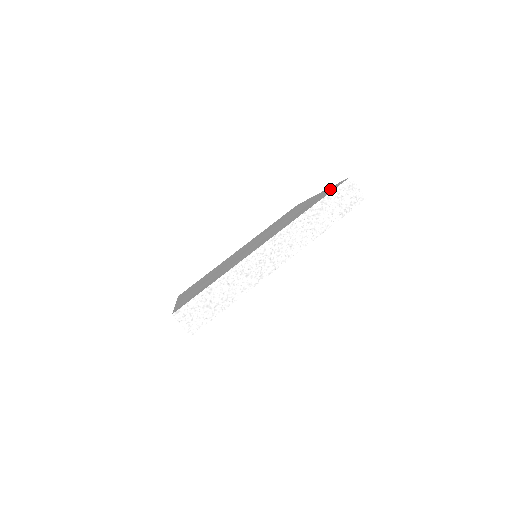
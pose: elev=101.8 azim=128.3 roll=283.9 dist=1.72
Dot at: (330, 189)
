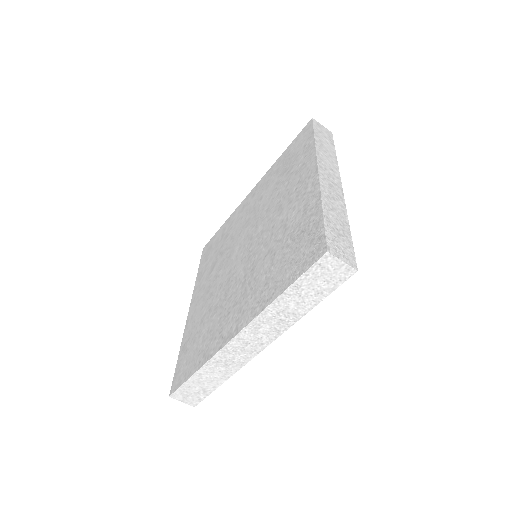
Dot at: (292, 146)
